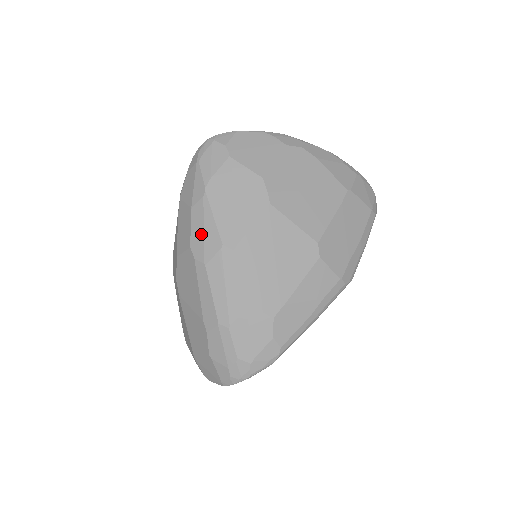
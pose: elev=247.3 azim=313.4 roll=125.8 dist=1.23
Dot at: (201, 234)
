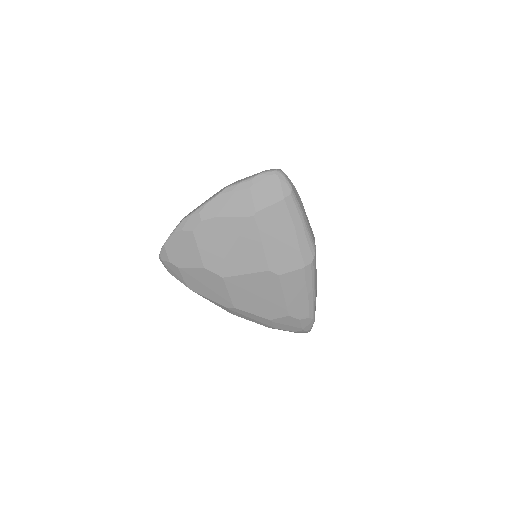
Dot at: occluded
